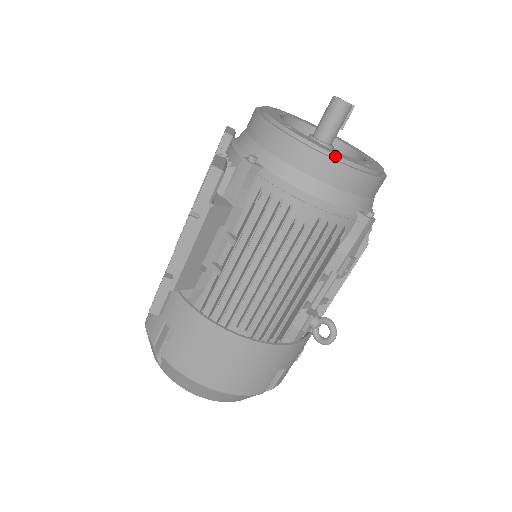
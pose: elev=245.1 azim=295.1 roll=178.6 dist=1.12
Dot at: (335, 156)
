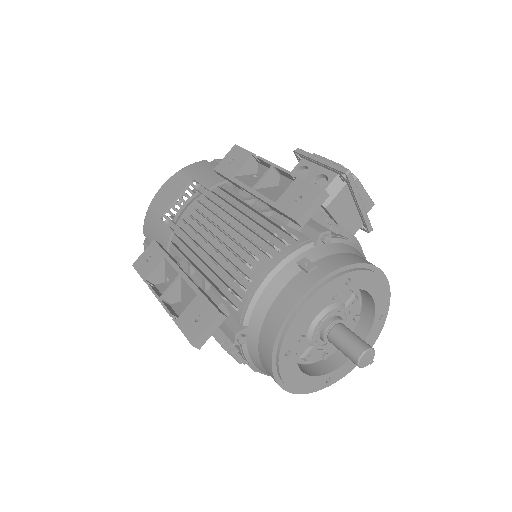
Dot at: (292, 389)
